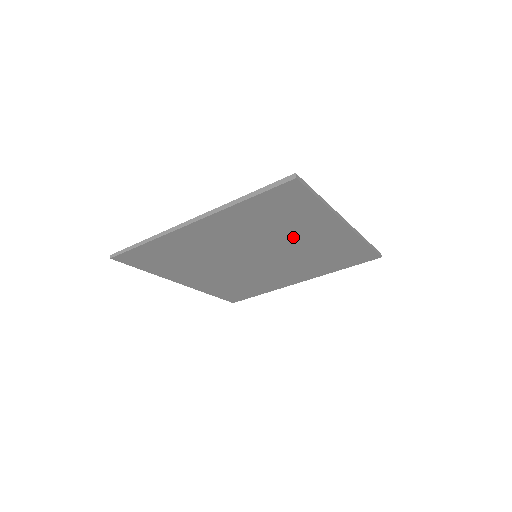
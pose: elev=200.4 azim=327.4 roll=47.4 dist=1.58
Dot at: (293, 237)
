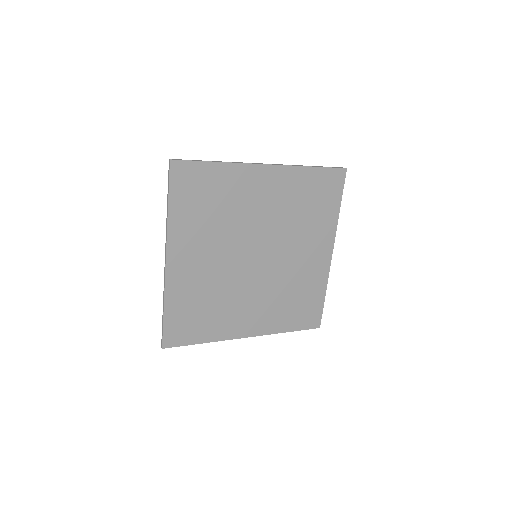
Dot at: (298, 243)
